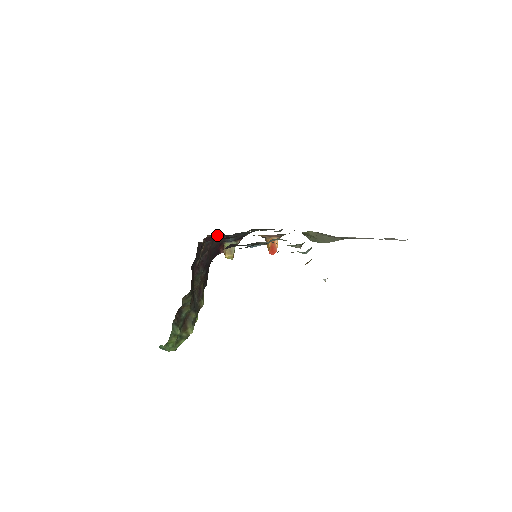
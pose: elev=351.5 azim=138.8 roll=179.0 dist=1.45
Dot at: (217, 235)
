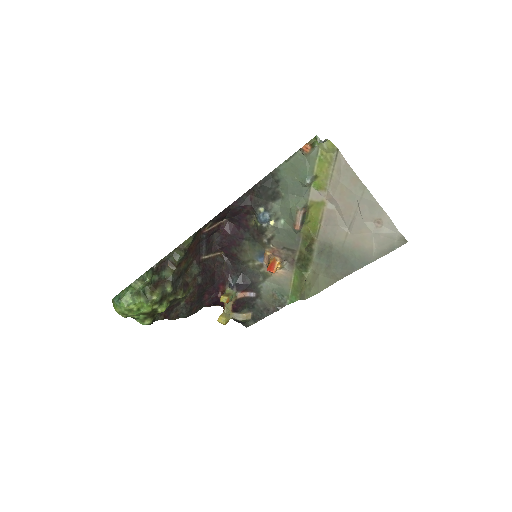
Dot at: (228, 262)
